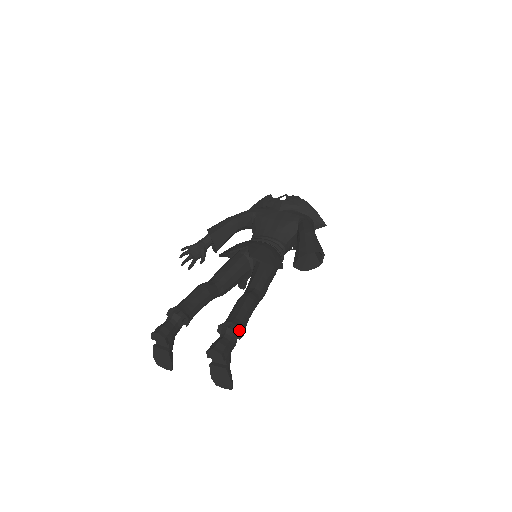
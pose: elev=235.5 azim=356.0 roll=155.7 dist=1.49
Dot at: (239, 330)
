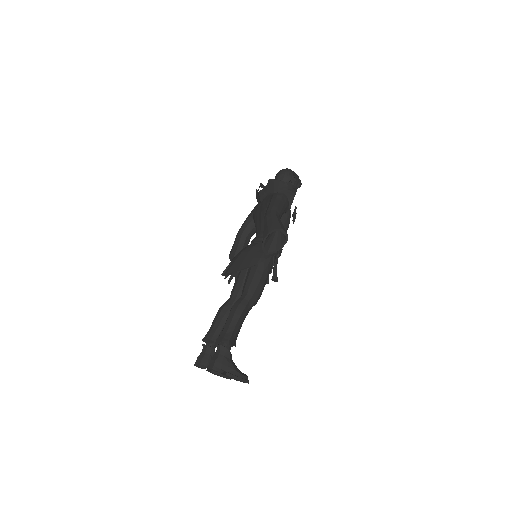
Dot at: (224, 342)
